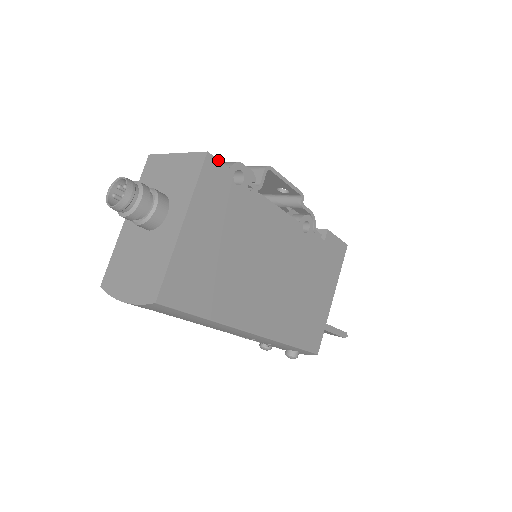
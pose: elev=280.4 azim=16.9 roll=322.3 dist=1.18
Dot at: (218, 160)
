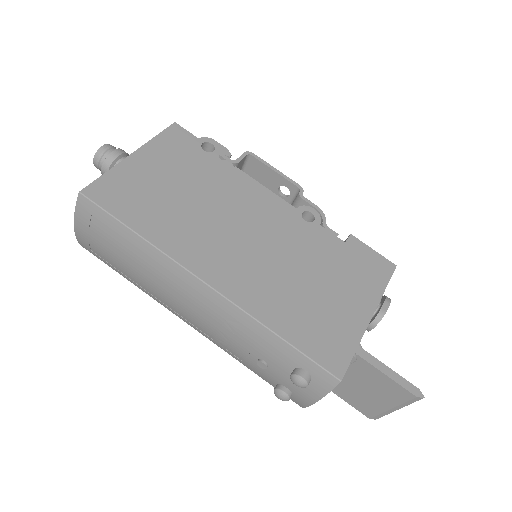
Dot at: (186, 130)
